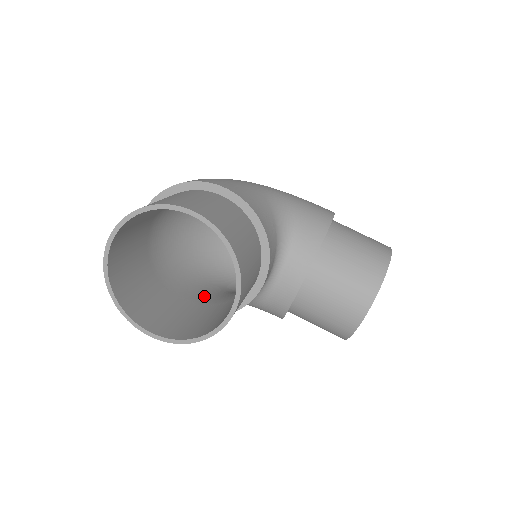
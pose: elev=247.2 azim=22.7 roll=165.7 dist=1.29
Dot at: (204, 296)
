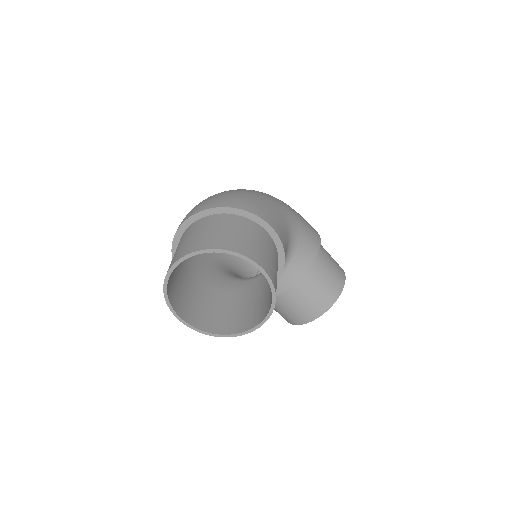
Dot at: (208, 276)
